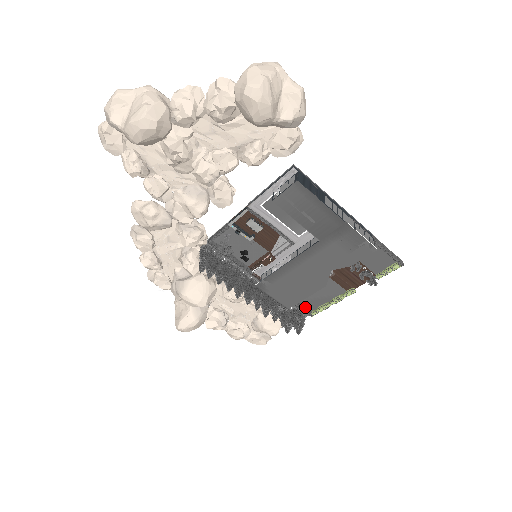
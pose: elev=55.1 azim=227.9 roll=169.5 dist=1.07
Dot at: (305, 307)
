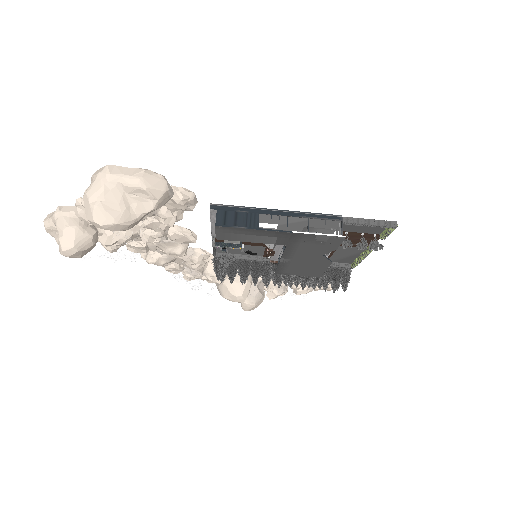
Dot at: (342, 263)
